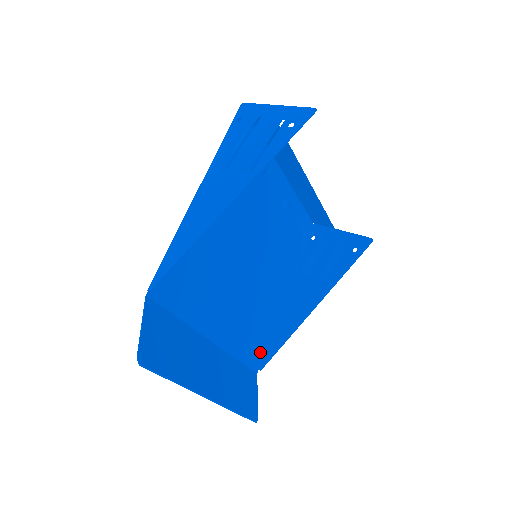
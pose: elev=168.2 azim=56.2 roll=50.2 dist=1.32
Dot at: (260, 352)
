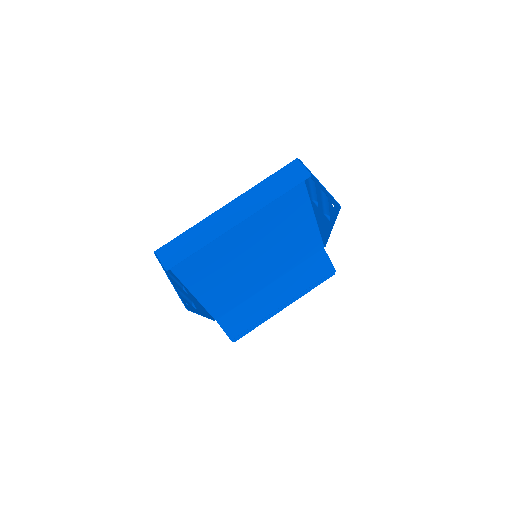
Dot at: (316, 244)
